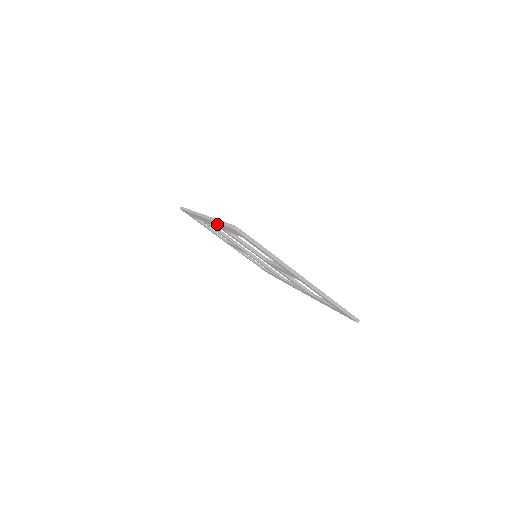
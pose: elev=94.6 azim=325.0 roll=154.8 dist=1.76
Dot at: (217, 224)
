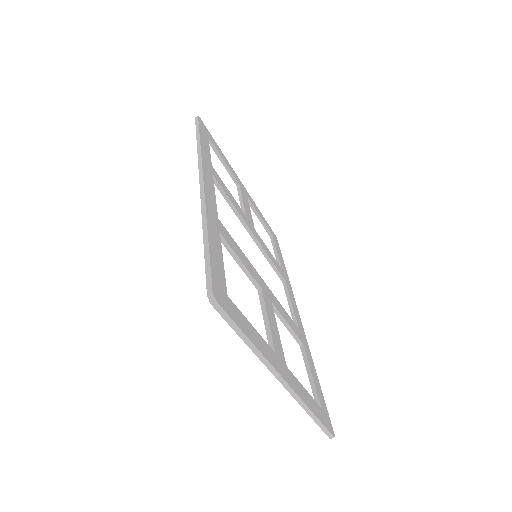
Dot at: occluded
